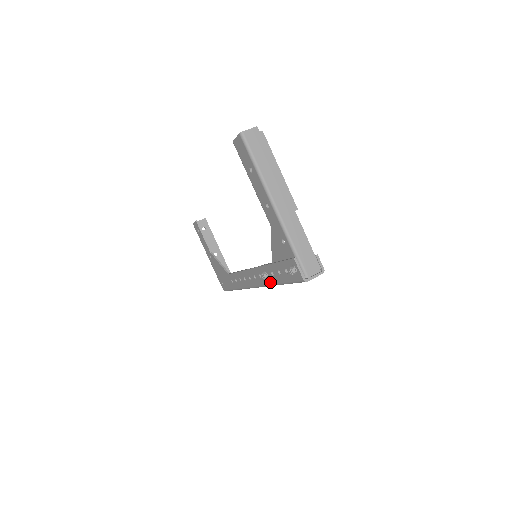
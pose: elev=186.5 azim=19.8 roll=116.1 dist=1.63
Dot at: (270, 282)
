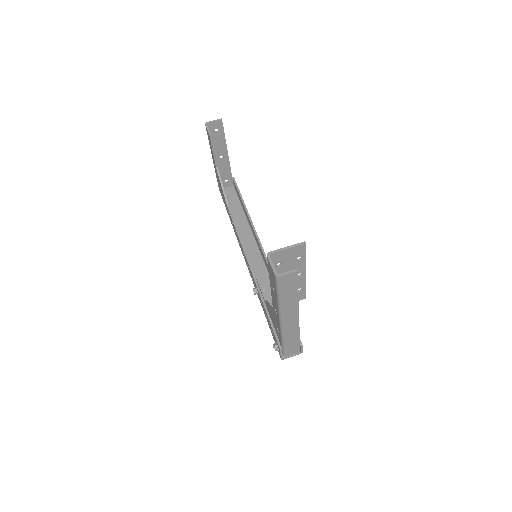
Dot at: (258, 297)
